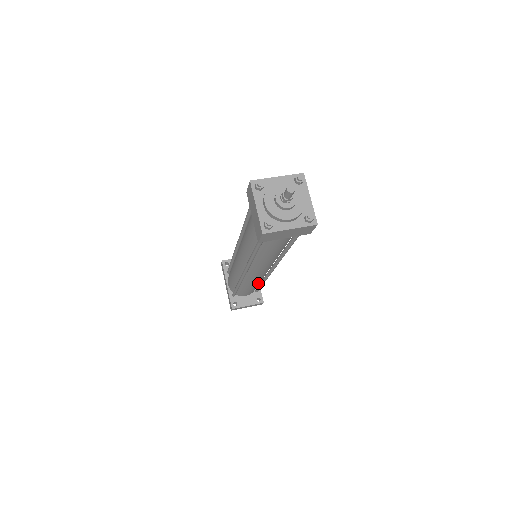
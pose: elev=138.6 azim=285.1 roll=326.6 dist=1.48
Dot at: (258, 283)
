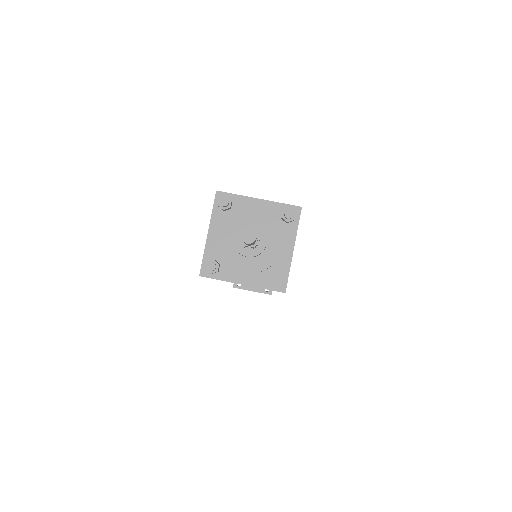
Dot at: occluded
